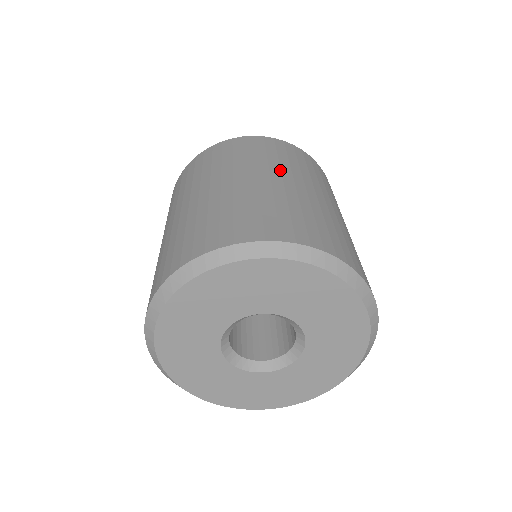
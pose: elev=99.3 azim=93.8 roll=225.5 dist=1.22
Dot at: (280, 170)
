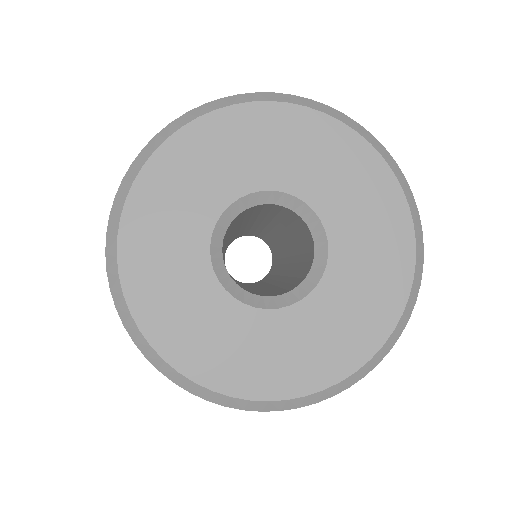
Dot at: occluded
